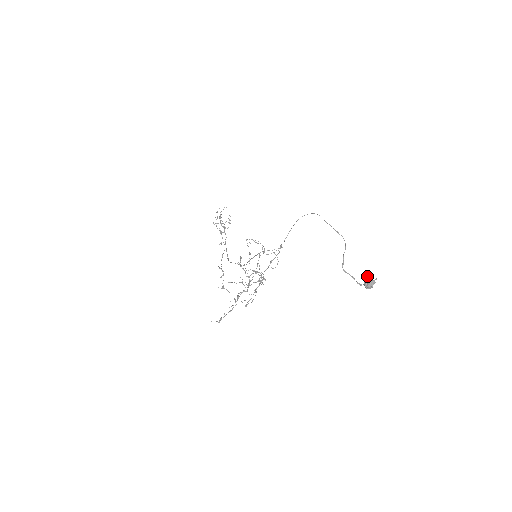
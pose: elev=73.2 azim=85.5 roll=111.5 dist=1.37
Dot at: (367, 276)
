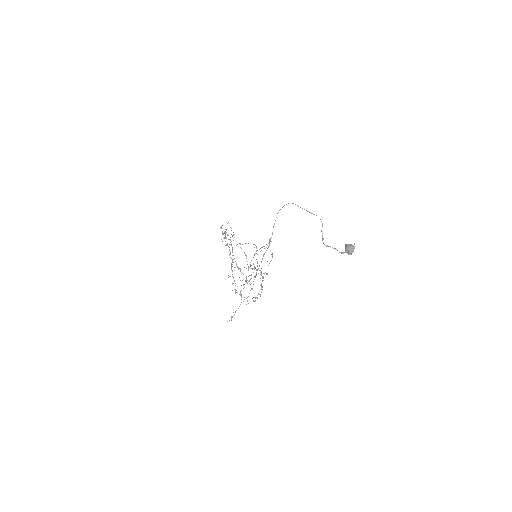
Dot at: (346, 244)
